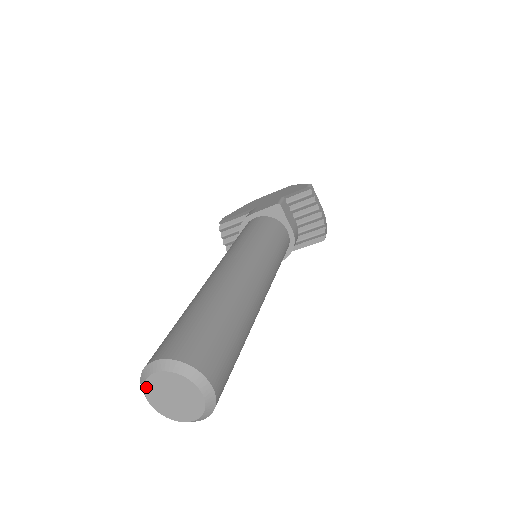
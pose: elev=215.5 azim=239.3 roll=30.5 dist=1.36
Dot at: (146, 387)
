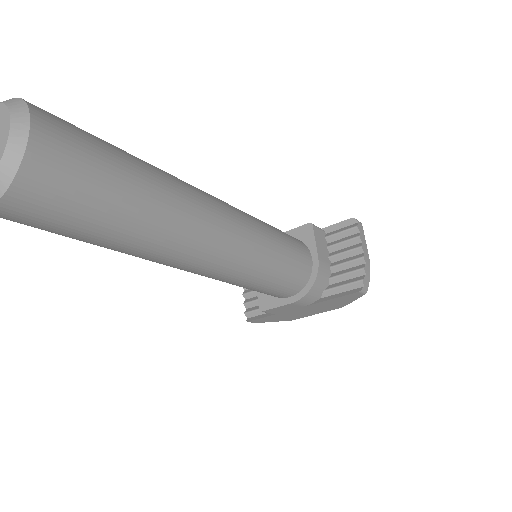
Dot at: out of frame
